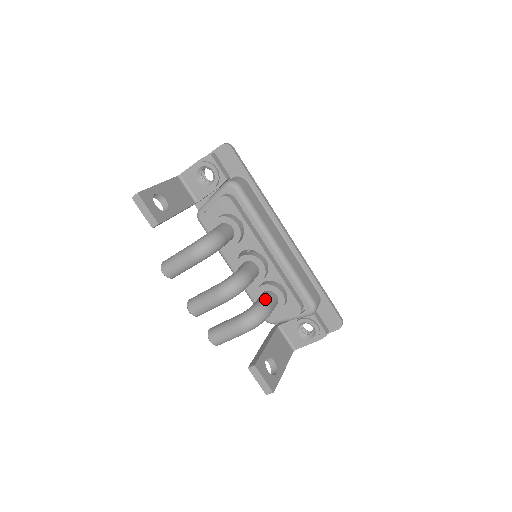
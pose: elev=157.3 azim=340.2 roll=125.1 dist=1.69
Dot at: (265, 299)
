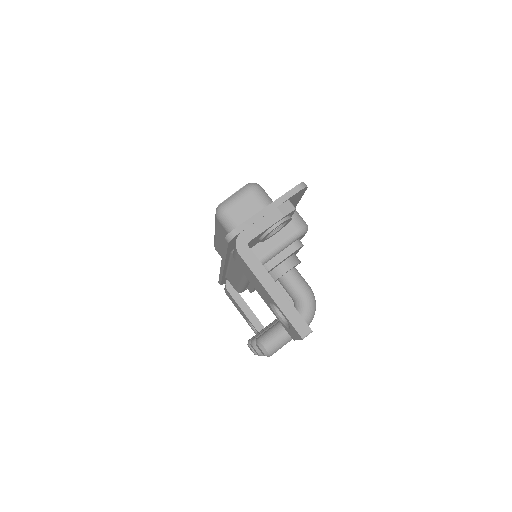
Dot at: occluded
